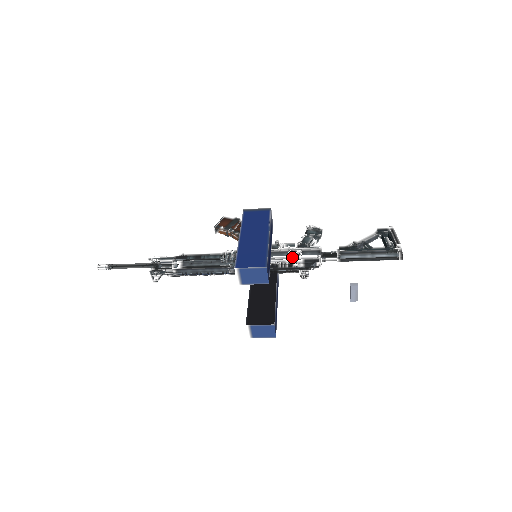
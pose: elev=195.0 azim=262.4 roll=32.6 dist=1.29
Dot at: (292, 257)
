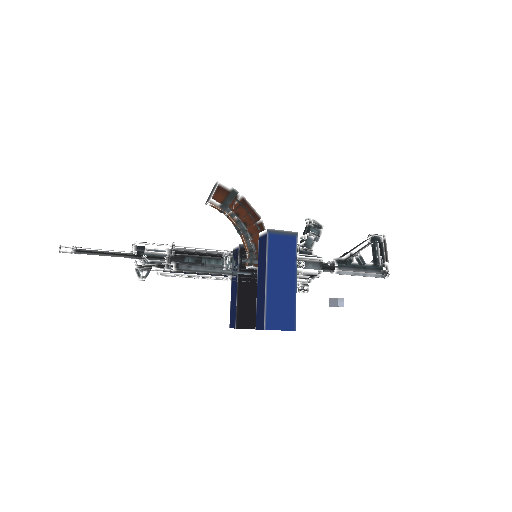
Dot at: occluded
